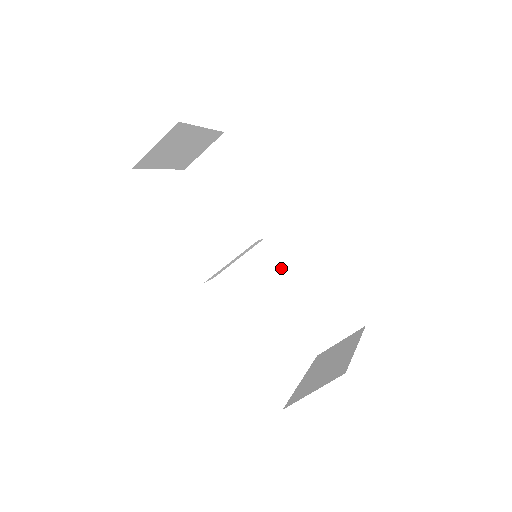
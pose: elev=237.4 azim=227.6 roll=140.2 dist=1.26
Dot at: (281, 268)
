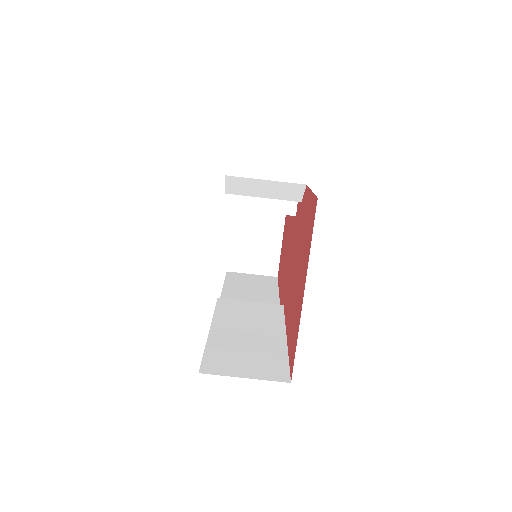
Dot at: (245, 314)
